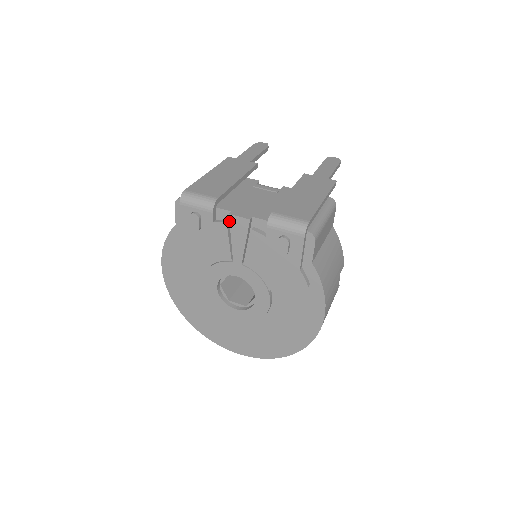
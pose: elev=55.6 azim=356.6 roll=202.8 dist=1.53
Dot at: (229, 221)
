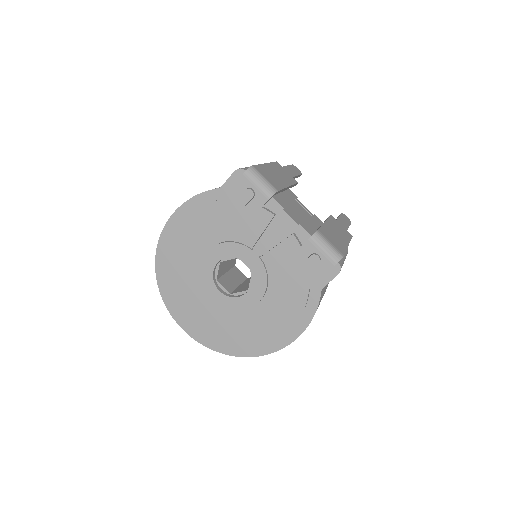
Dot at: (278, 215)
